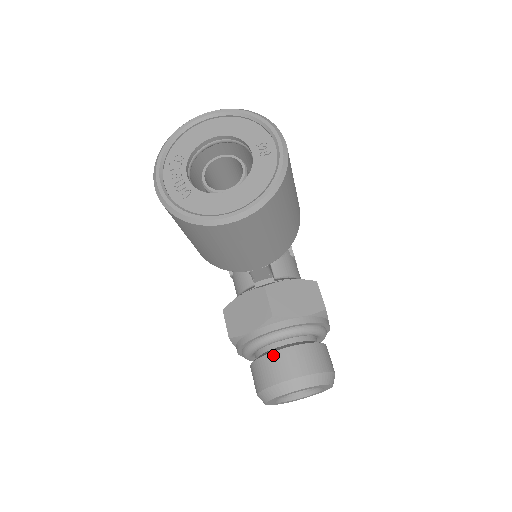
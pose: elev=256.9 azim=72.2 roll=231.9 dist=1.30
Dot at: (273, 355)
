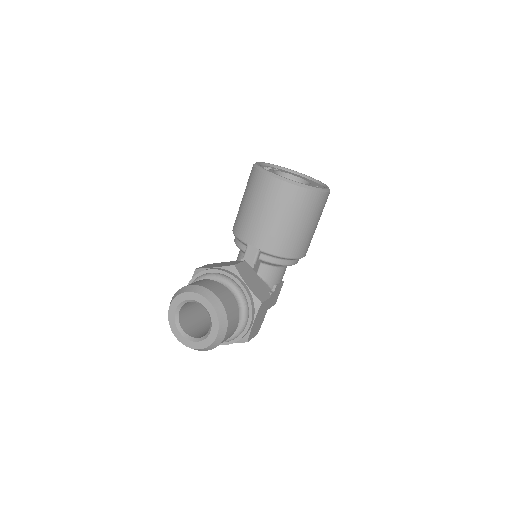
Dot at: (210, 280)
